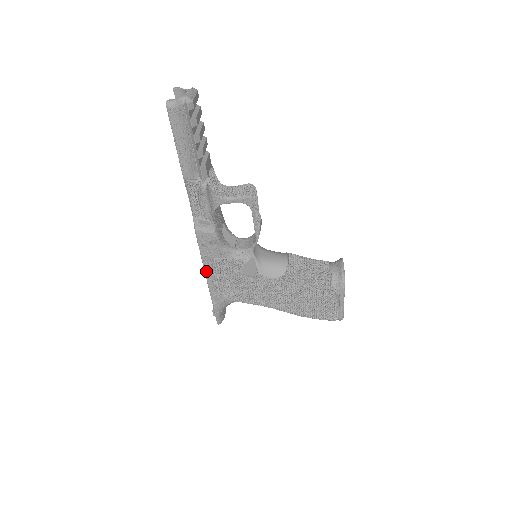
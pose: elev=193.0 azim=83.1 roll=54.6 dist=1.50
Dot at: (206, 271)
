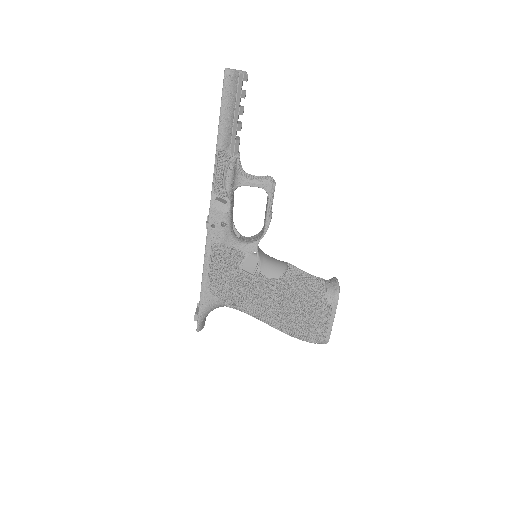
Dot at: (206, 258)
